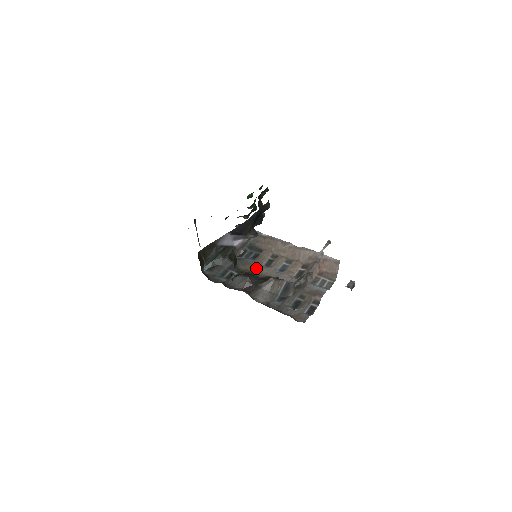
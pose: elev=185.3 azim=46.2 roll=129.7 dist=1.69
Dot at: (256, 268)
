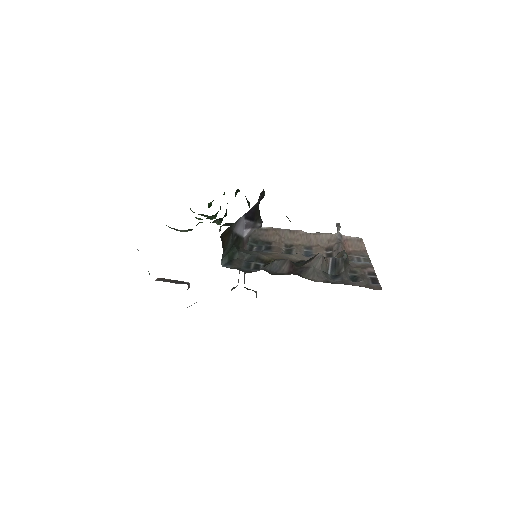
Dot at: (281, 256)
